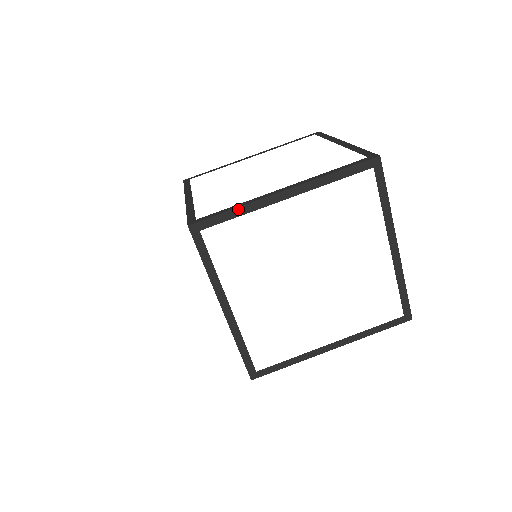
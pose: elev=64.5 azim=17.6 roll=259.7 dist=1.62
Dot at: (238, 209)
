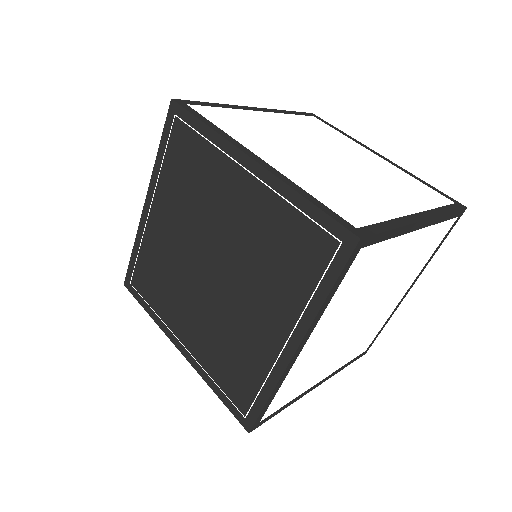
Dot at: (396, 230)
